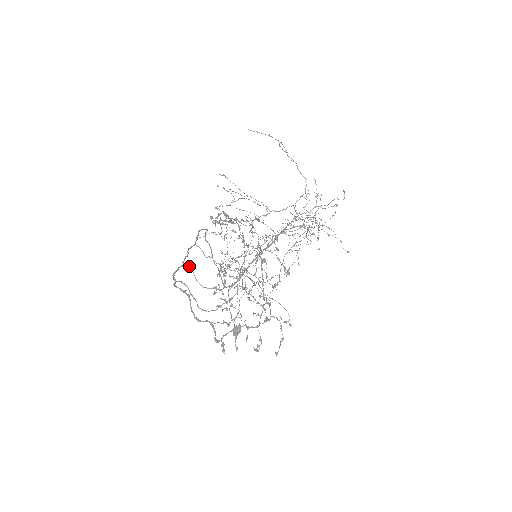
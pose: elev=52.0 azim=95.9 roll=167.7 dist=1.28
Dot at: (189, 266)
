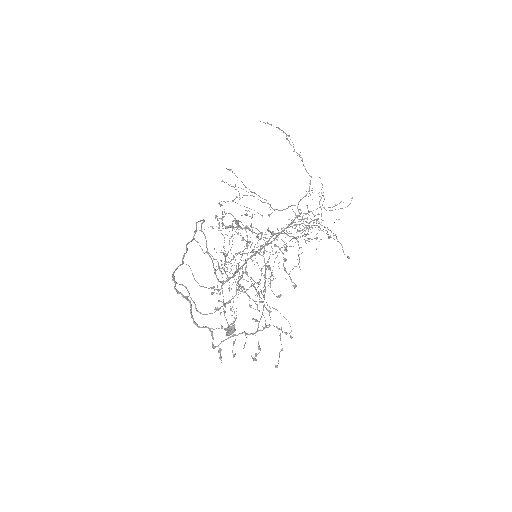
Dot at: occluded
